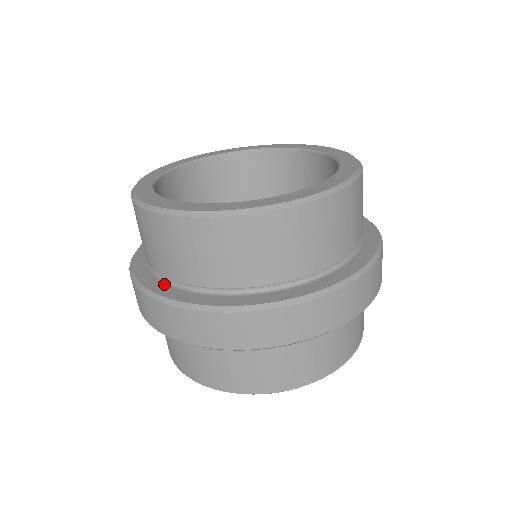
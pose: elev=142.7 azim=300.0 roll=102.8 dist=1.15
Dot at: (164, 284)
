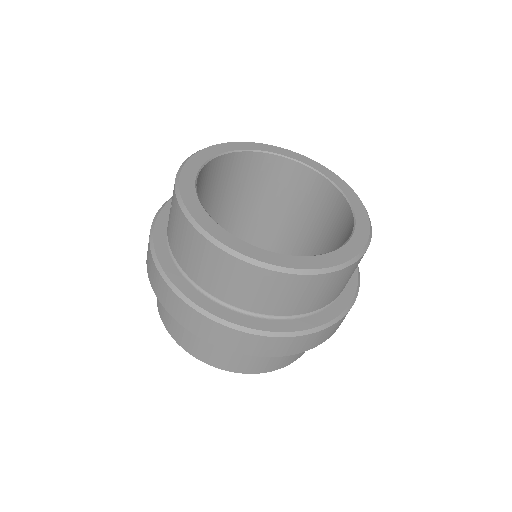
Dot at: (198, 292)
